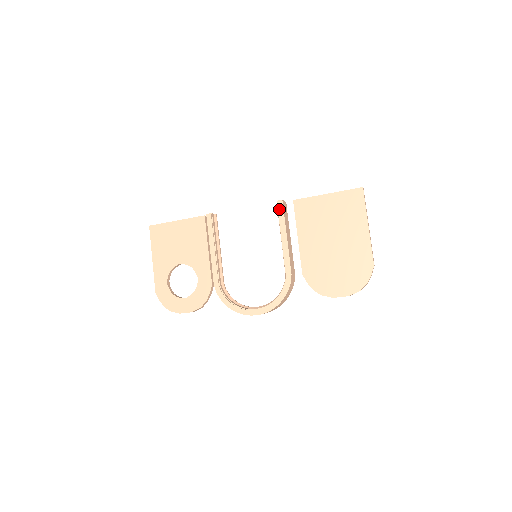
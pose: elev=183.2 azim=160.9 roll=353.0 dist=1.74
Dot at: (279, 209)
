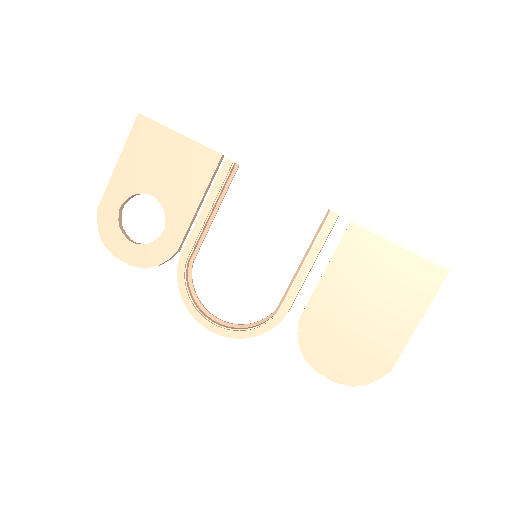
Dot at: (327, 224)
